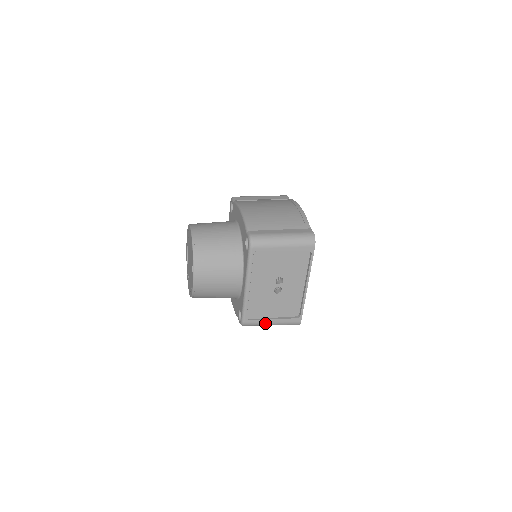
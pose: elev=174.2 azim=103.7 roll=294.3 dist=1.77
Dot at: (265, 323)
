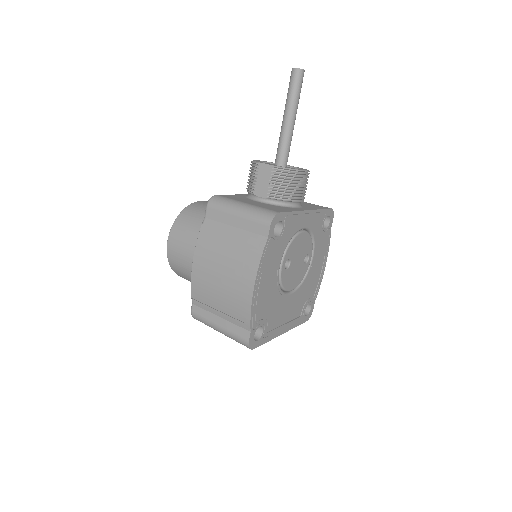
Dot at: occluded
